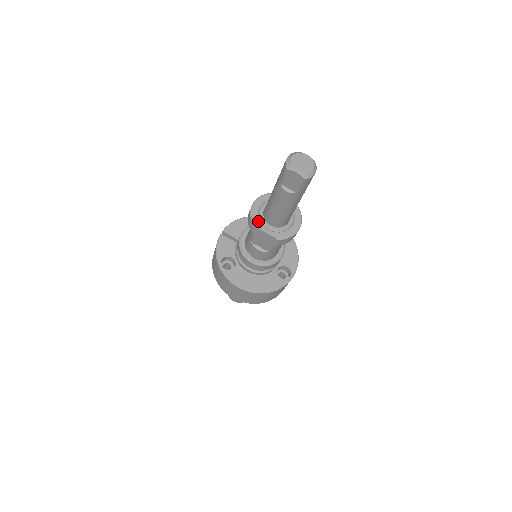
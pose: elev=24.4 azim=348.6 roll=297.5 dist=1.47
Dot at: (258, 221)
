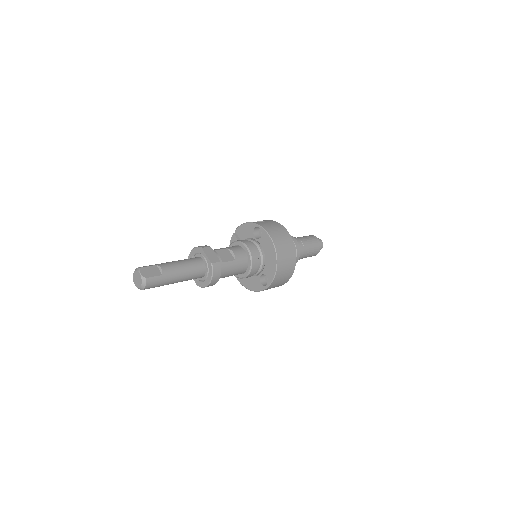
Dot at: occluded
